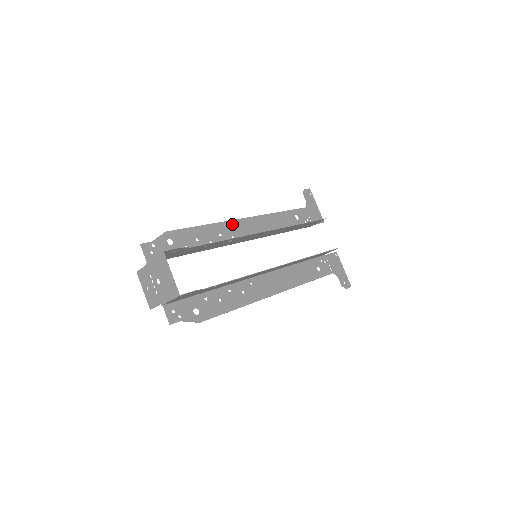
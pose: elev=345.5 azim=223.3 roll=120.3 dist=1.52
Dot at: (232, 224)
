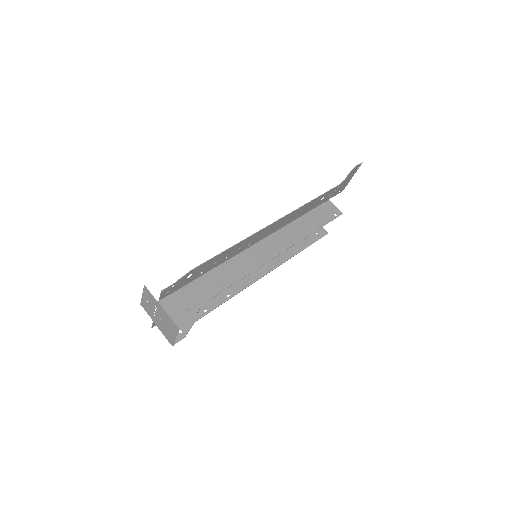
Dot at: (257, 234)
